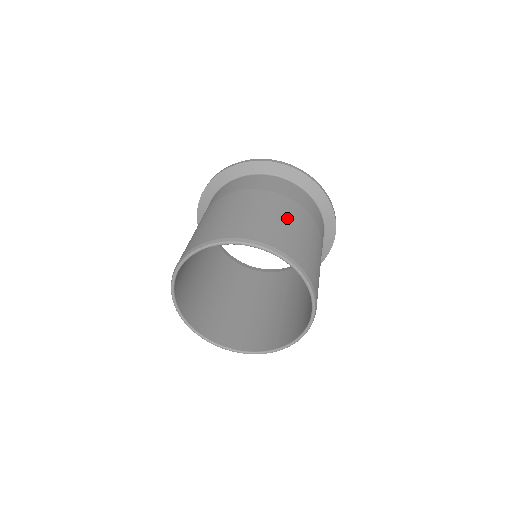
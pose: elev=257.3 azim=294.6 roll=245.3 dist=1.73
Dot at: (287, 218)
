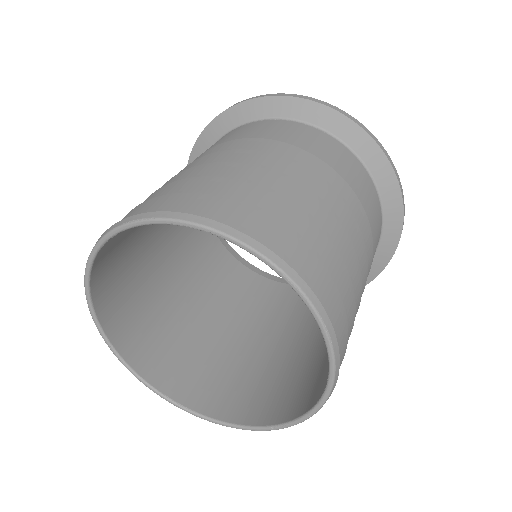
Dot at: (323, 205)
